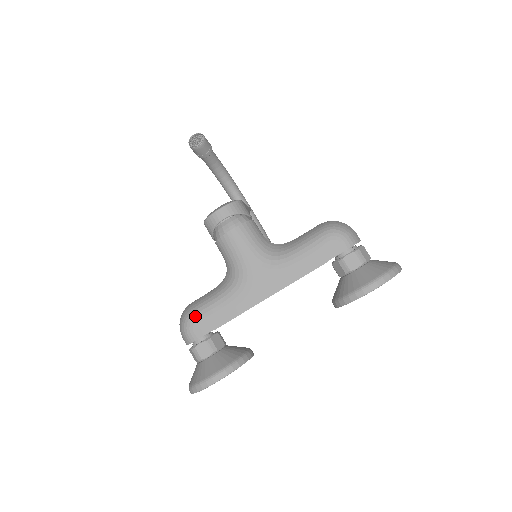
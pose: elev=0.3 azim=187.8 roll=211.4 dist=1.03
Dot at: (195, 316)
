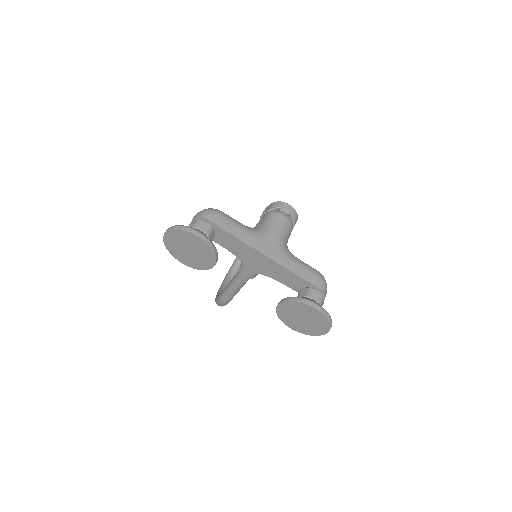
Dot at: (222, 214)
